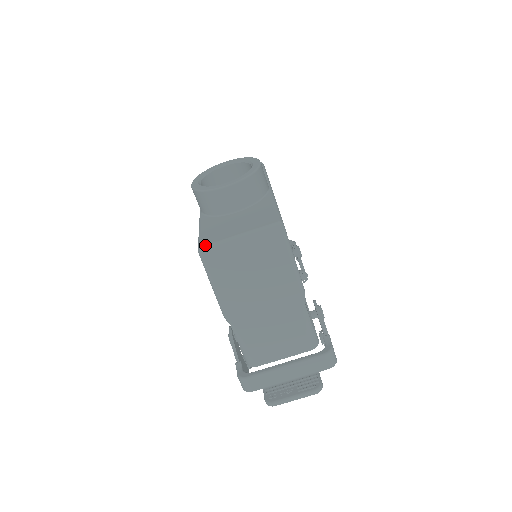
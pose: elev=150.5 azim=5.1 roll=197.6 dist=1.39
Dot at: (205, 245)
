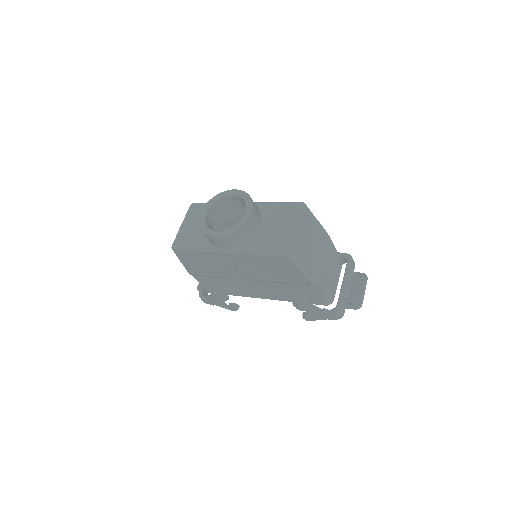
Dot at: (287, 249)
